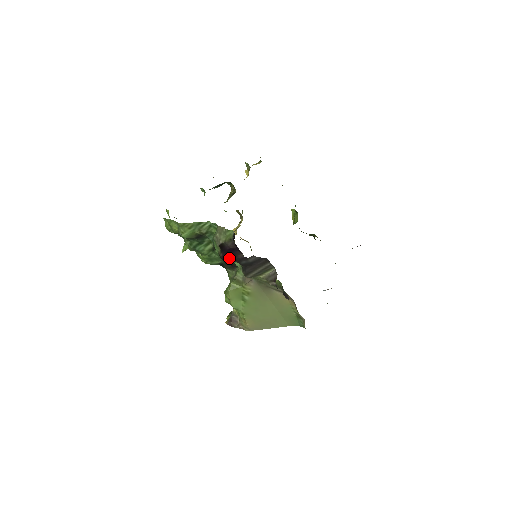
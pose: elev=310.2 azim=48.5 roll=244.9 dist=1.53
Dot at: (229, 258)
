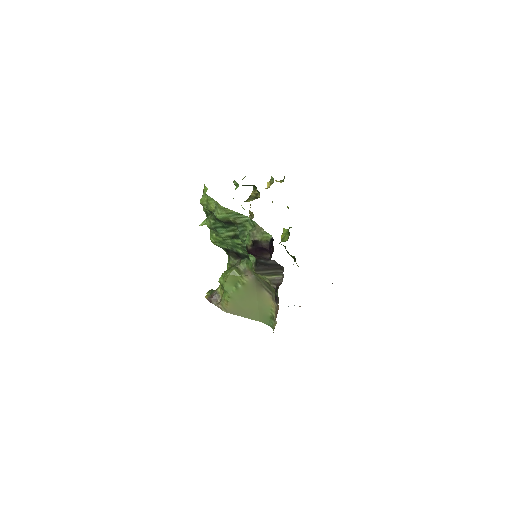
Dot at: (255, 253)
